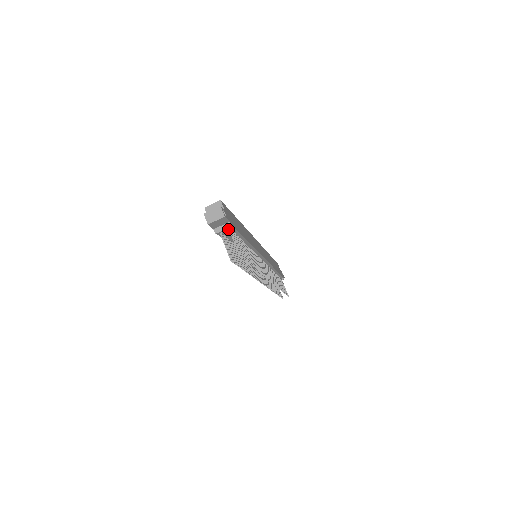
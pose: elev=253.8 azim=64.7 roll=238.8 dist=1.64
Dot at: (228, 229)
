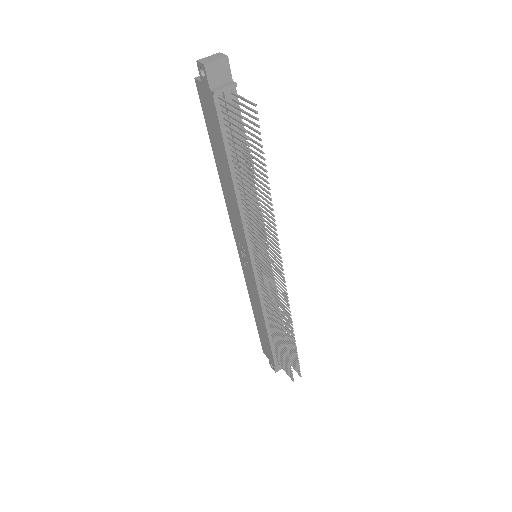
Dot at: (230, 99)
